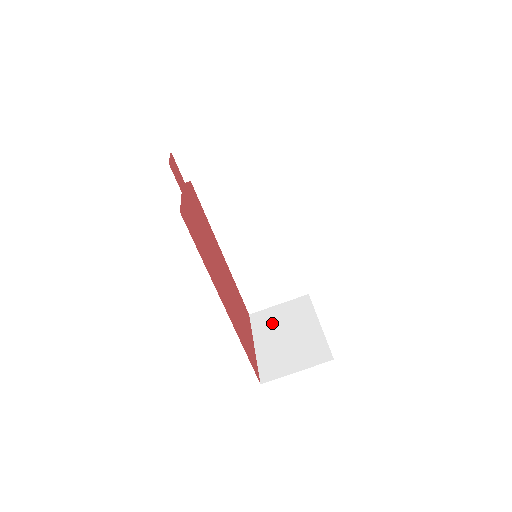
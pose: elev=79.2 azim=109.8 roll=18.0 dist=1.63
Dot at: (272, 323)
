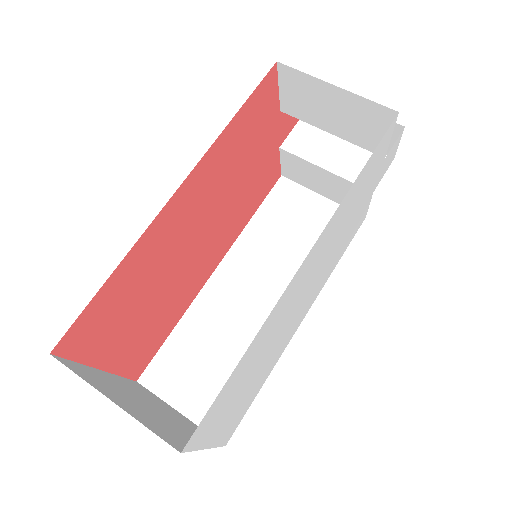
Dot at: occluded
